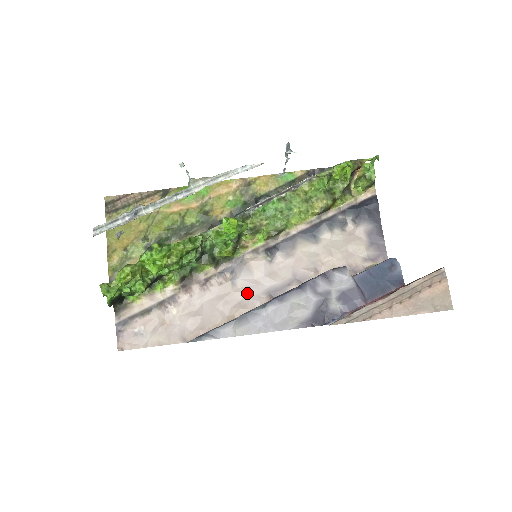
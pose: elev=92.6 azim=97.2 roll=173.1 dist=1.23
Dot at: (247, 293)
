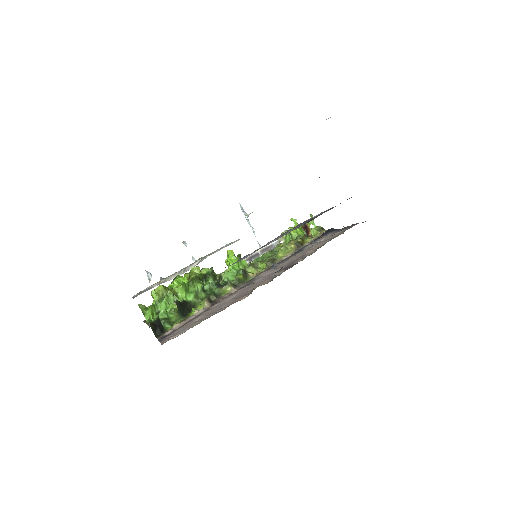
Dot at: (264, 279)
